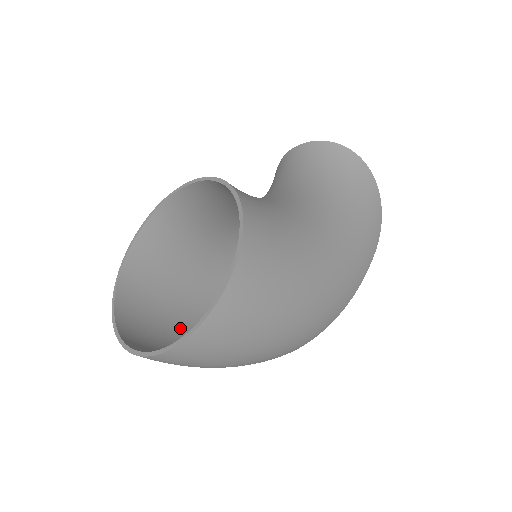
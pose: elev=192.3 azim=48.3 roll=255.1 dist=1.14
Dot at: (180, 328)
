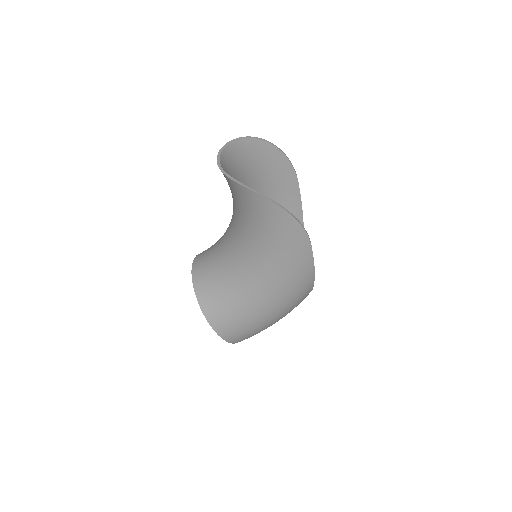
Dot at: occluded
